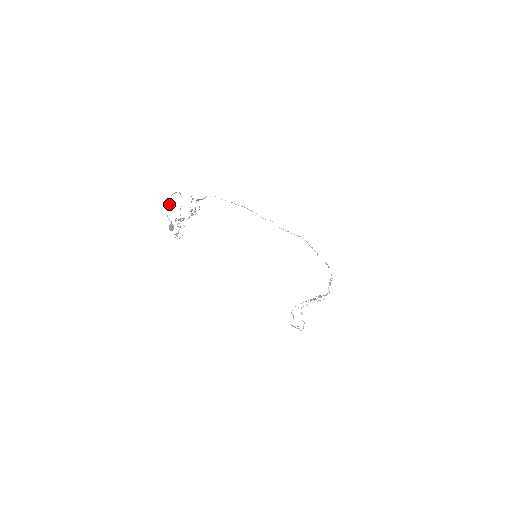
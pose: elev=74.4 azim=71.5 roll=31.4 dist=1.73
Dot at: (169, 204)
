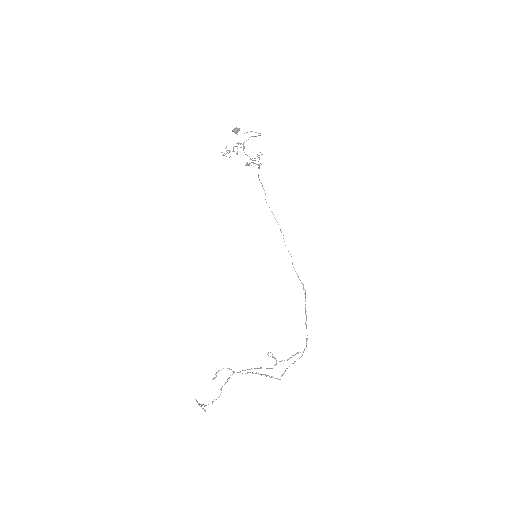
Dot at: (244, 133)
